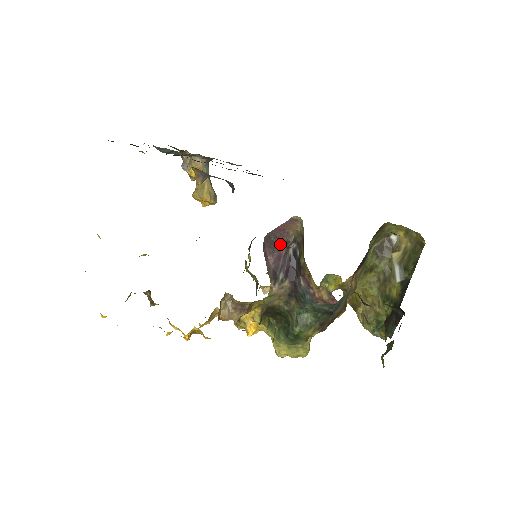
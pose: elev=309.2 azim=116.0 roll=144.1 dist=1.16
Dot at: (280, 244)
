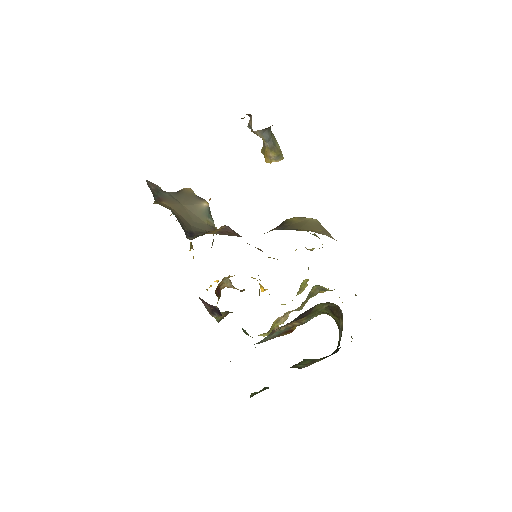
Dot at: occluded
